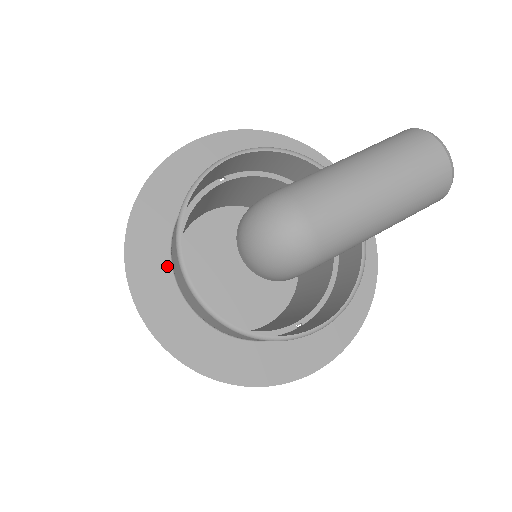
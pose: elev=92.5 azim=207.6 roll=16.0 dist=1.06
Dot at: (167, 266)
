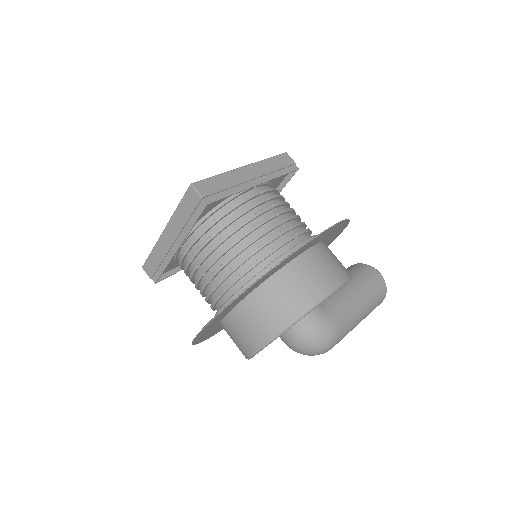
Dot at: (239, 302)
